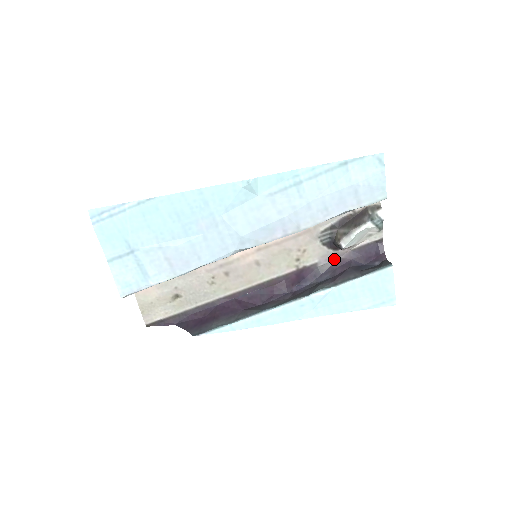
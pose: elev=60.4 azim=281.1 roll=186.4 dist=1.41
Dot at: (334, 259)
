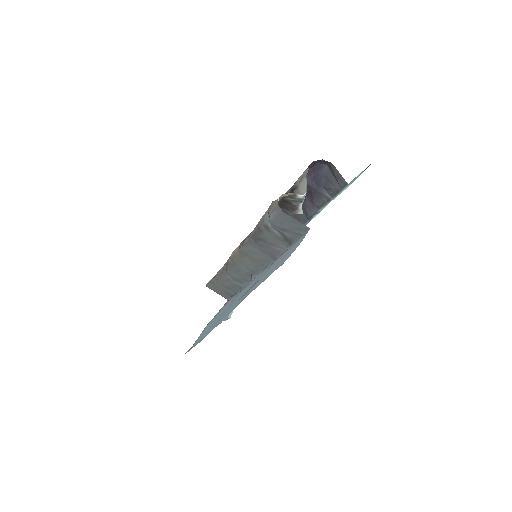
Dot at: occluded
